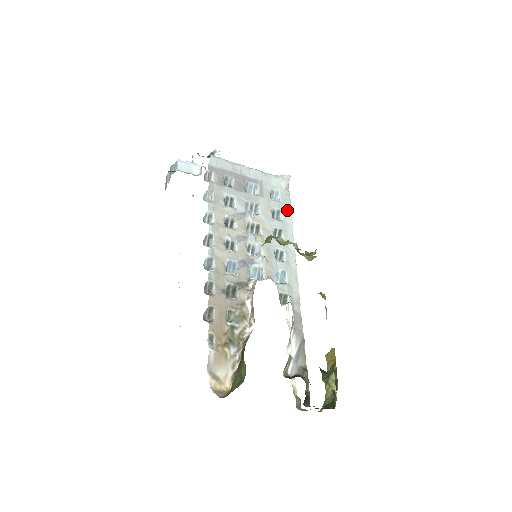
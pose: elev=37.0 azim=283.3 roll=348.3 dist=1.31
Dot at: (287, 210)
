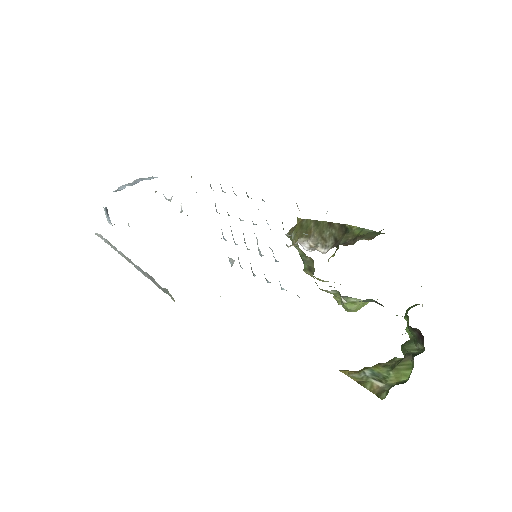
Dot at: occluded
